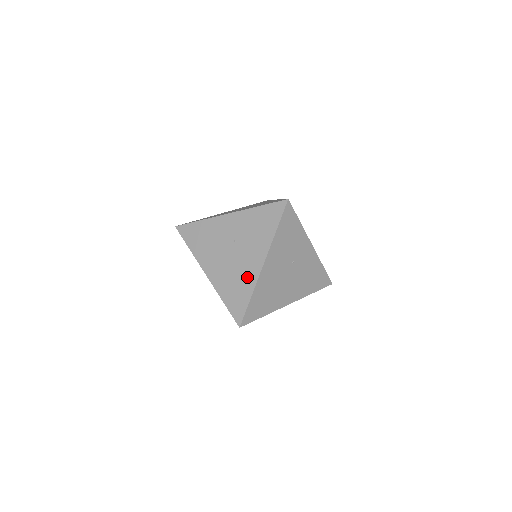
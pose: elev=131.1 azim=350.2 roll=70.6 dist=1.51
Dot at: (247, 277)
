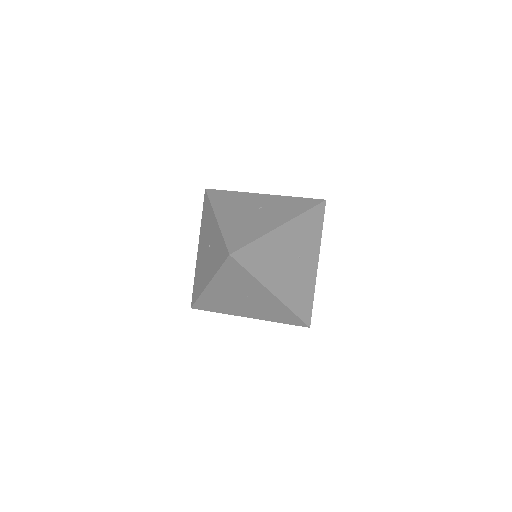
Dot at: (202, 281)
